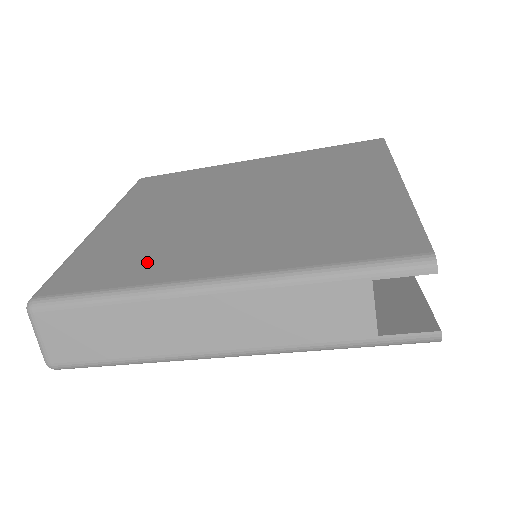
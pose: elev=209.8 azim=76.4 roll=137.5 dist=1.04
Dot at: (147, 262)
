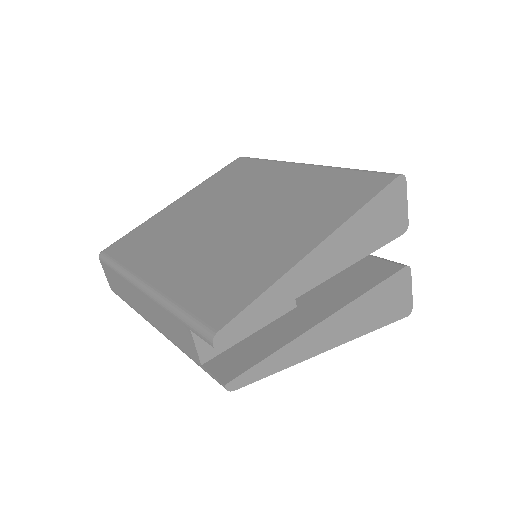
Dot at: (147, 251)
